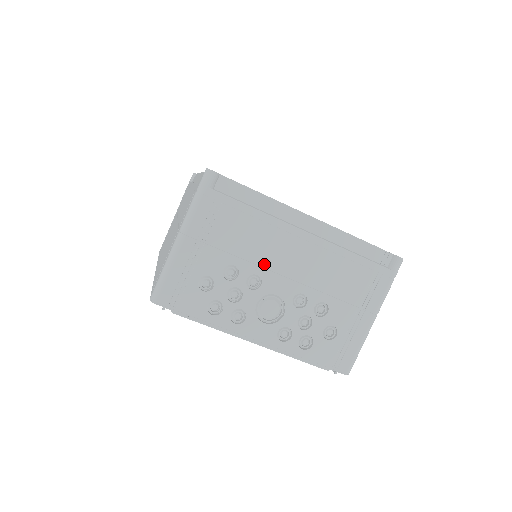
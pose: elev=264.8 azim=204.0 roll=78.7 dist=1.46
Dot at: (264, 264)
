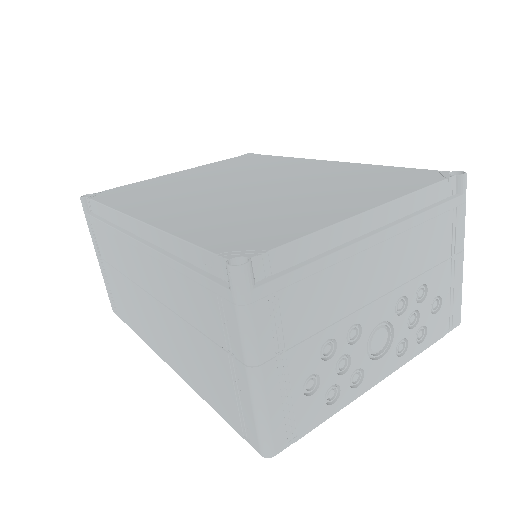
Dot at: (354, 307)
